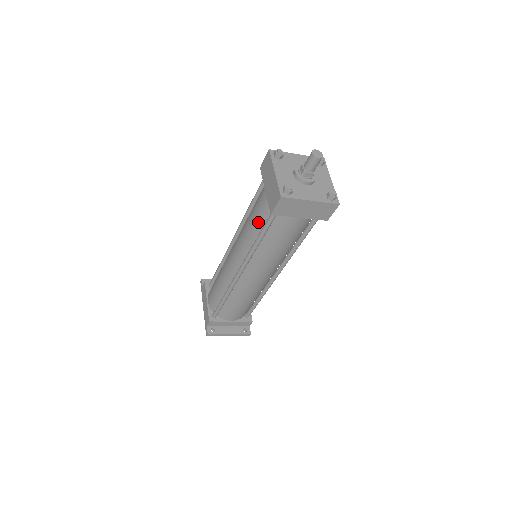
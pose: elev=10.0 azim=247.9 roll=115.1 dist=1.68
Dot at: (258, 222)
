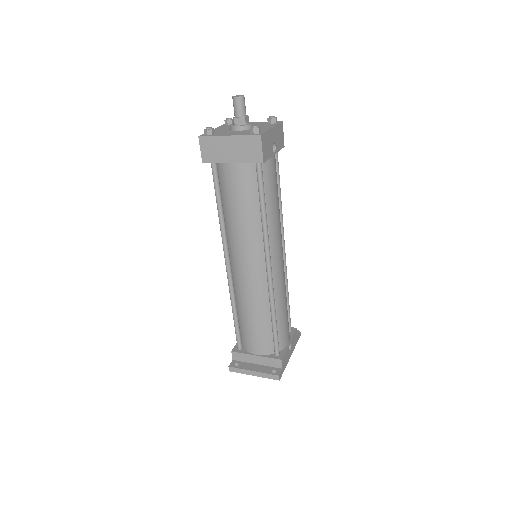
Dot at: occluded
